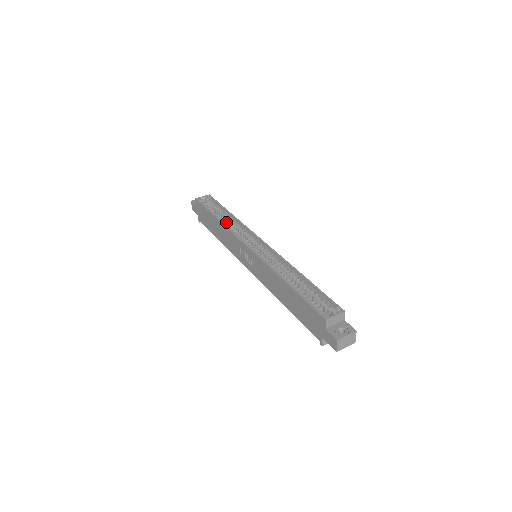
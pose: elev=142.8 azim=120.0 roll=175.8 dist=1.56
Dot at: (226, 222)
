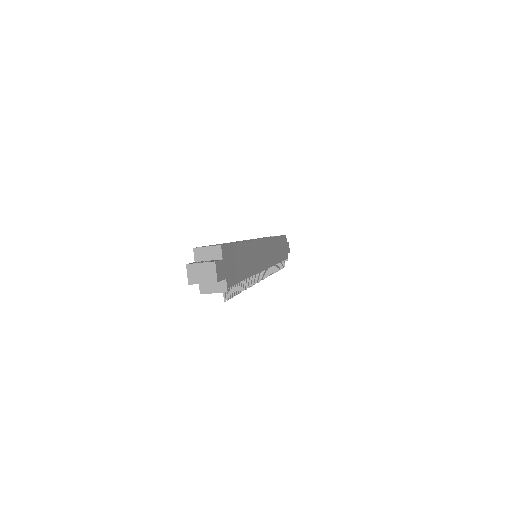
Dot at: occluded
